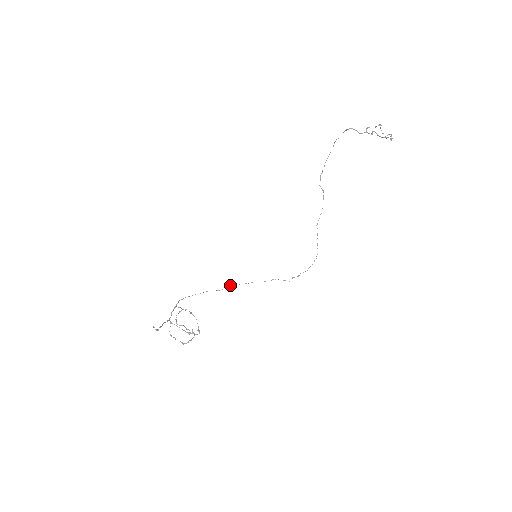
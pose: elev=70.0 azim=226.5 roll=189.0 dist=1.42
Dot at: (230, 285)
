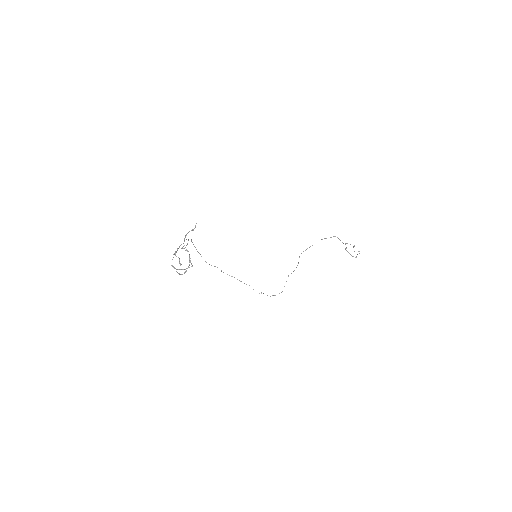
Dot at: occluded
